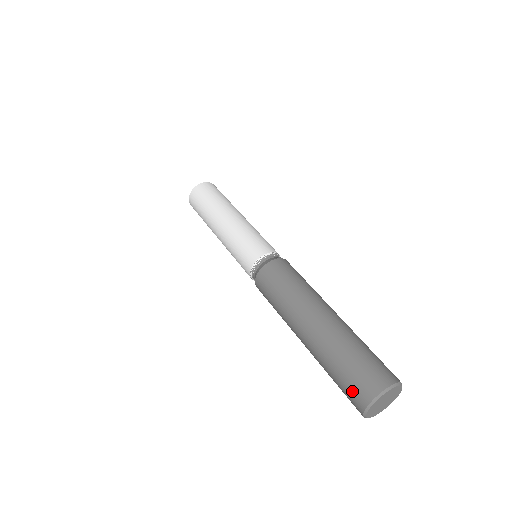
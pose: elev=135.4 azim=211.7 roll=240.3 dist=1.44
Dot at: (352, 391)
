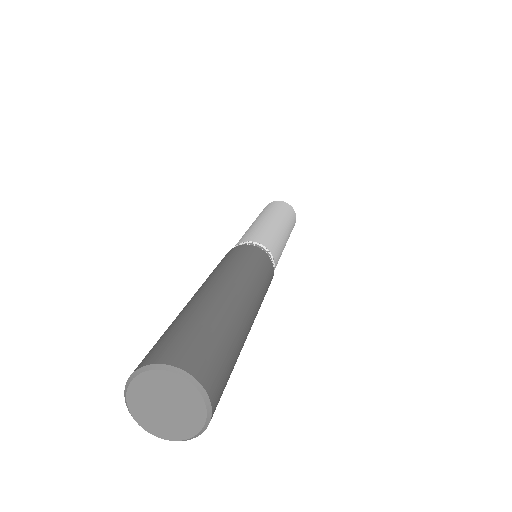
Dot at: (165, 344)
